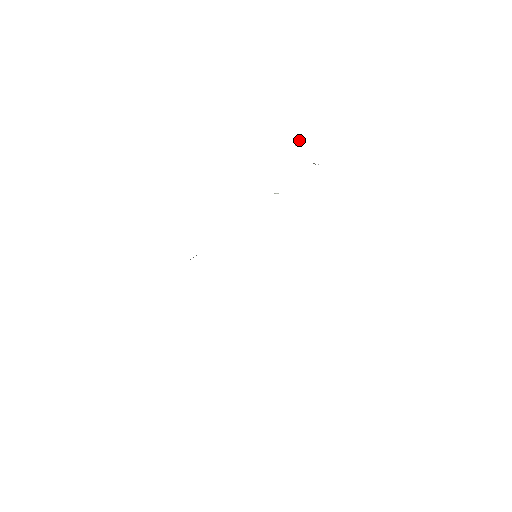
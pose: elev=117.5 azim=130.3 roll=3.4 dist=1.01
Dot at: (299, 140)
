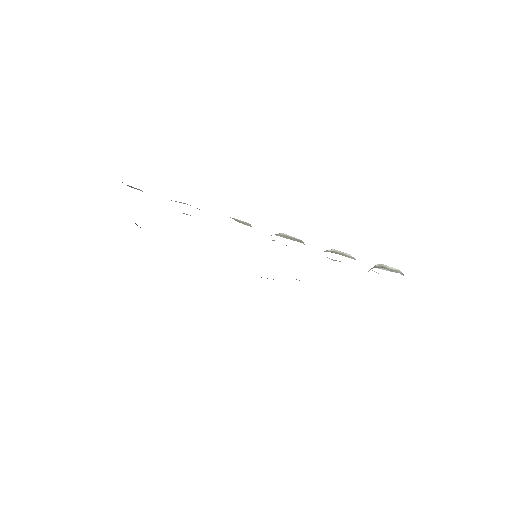
Dot at: occluded
